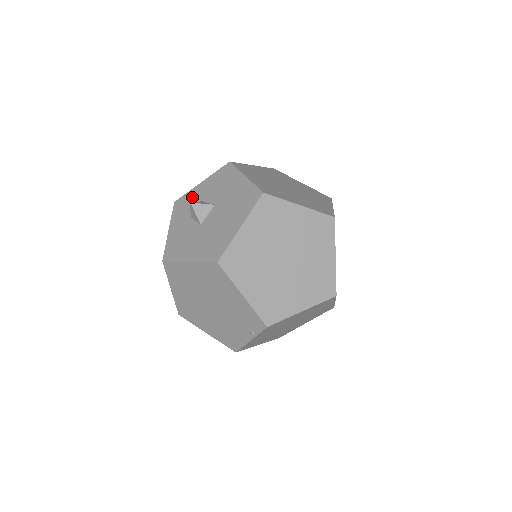
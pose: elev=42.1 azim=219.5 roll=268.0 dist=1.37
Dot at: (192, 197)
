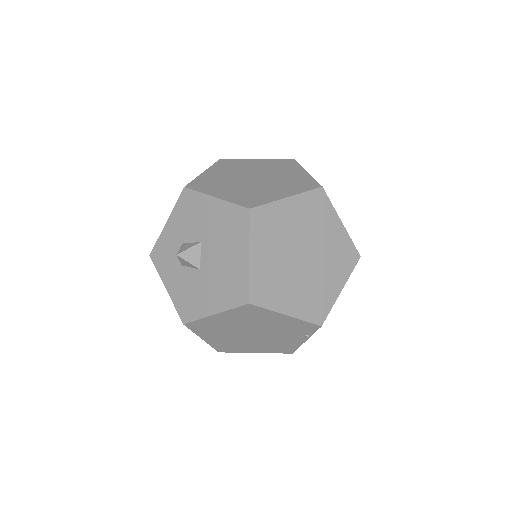
Dot at: (167, 243)
